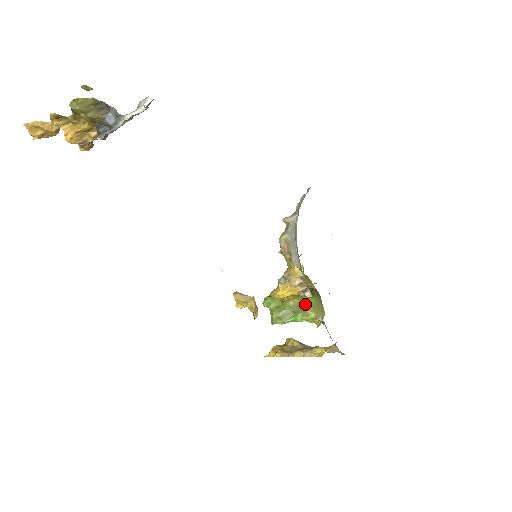
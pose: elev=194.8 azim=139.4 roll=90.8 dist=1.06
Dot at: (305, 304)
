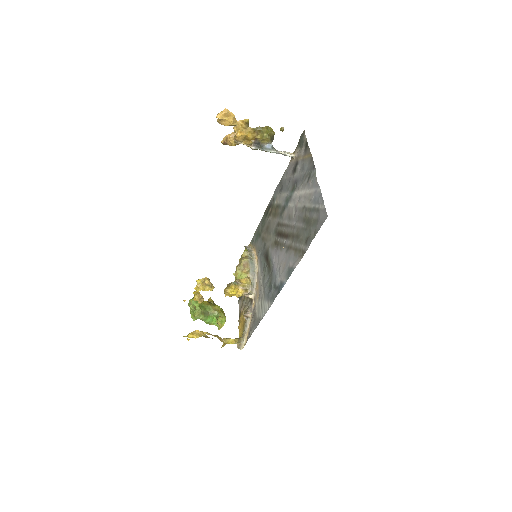
Dot at: (221, 310)
